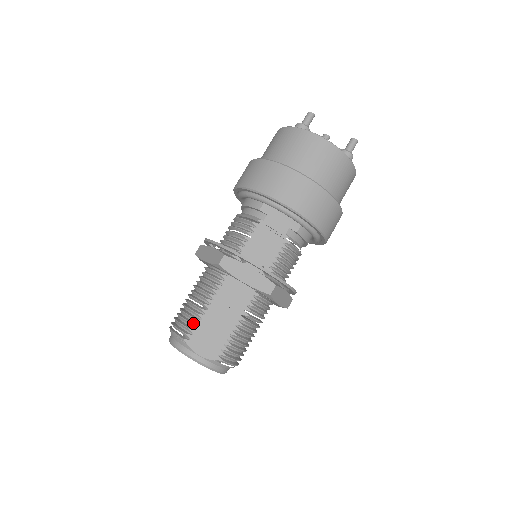
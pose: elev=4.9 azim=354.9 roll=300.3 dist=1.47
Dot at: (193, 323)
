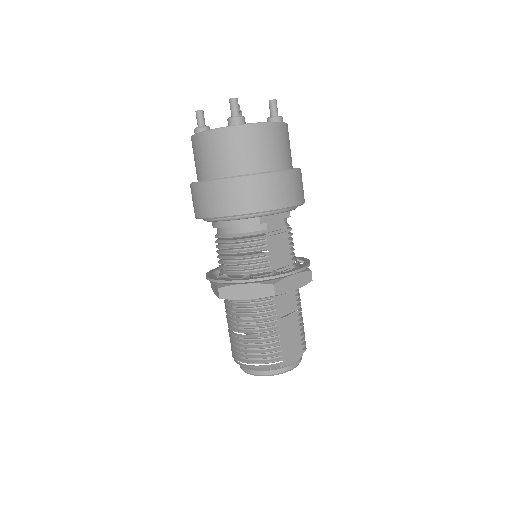
Dot at: (277, 349)
